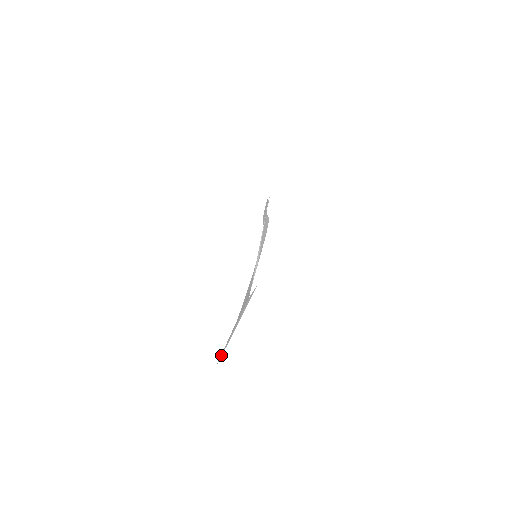
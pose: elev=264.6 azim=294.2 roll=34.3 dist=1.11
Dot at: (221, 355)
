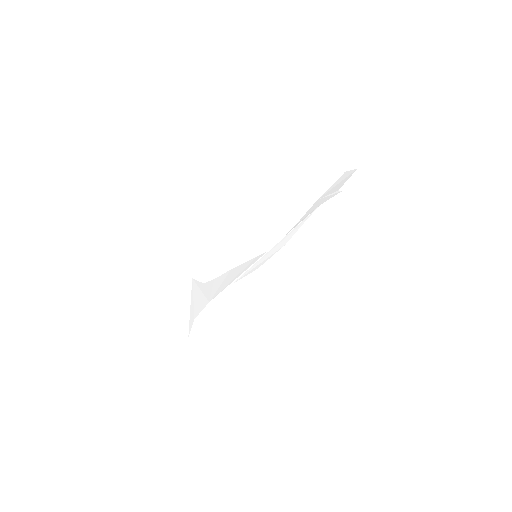
Dot at: (193, 287)
